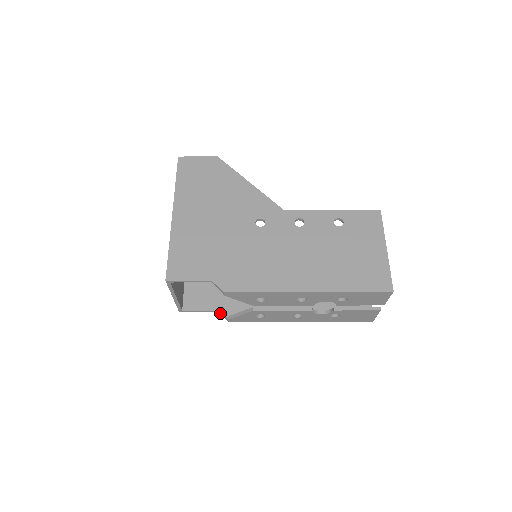
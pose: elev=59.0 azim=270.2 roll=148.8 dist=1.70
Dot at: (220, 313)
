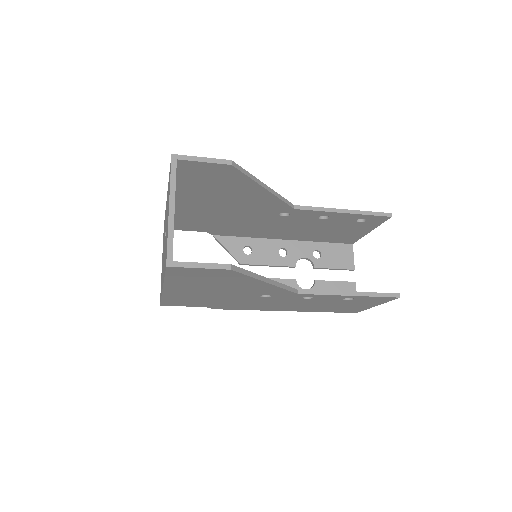
Dot at: (208, 231)
